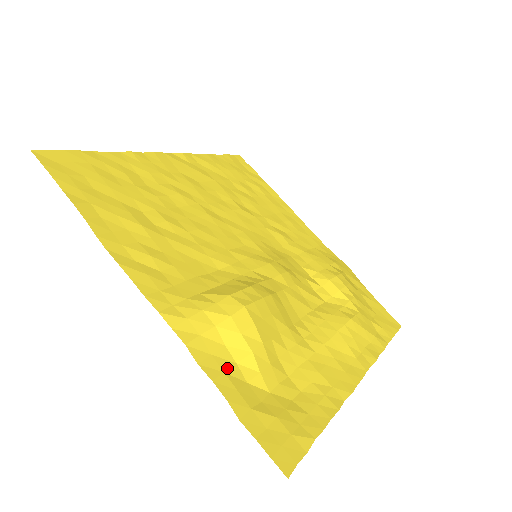
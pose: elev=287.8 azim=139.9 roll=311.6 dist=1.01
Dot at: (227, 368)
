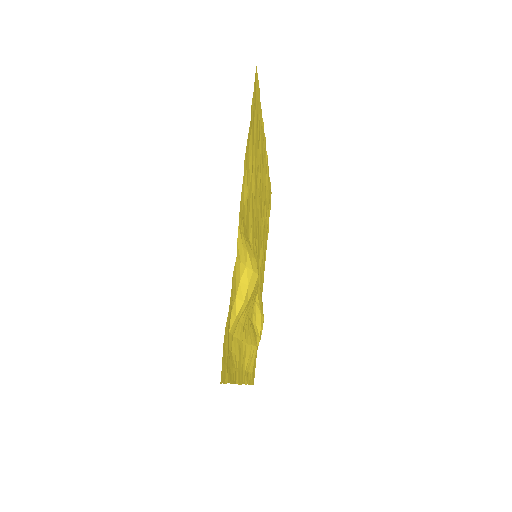
Dot at: (234, 294)
